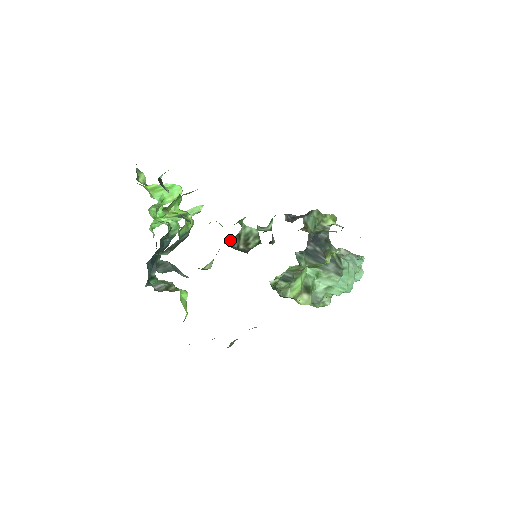
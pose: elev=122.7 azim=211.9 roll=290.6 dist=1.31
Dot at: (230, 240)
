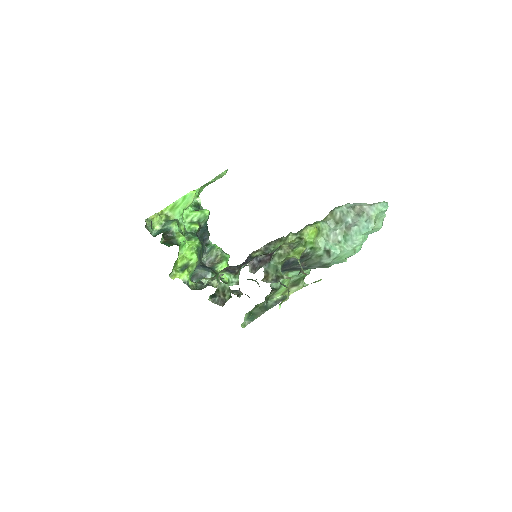
Dot at: (212, 296)
